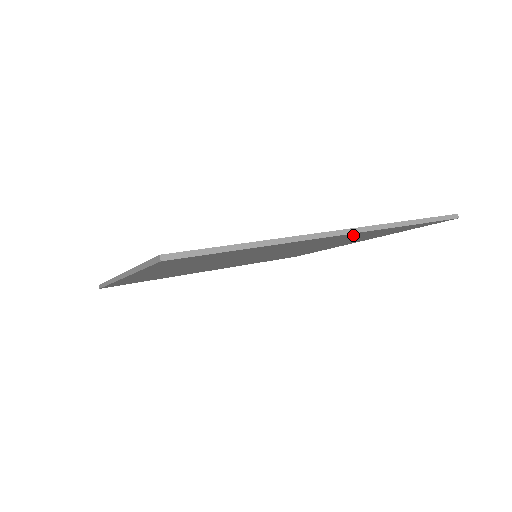
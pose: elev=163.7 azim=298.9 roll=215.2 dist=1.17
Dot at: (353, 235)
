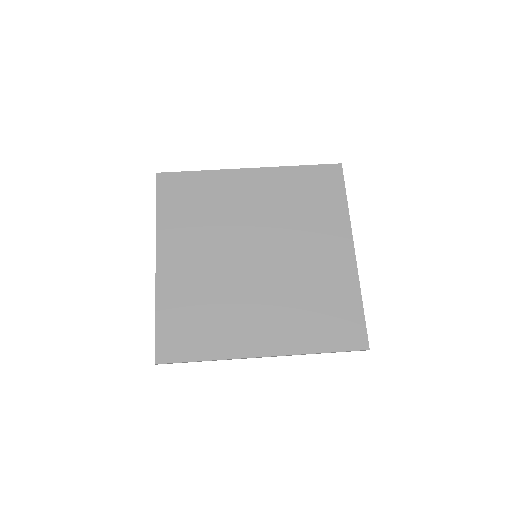
Dot at: (287, 339)
